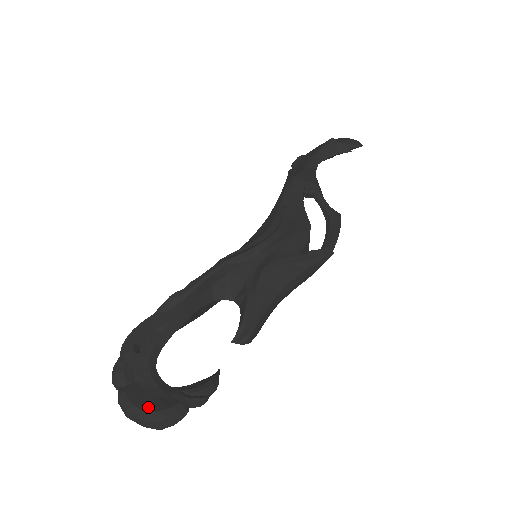
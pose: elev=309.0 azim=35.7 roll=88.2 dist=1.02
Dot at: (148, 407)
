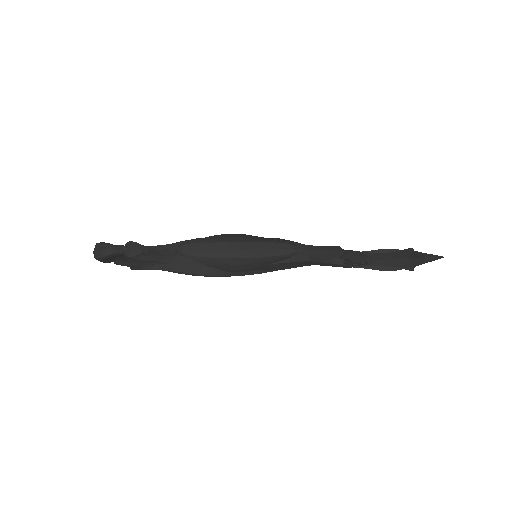
Dot at: occluded
